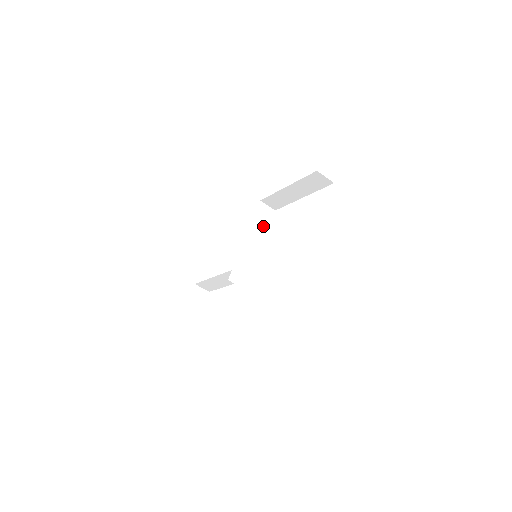
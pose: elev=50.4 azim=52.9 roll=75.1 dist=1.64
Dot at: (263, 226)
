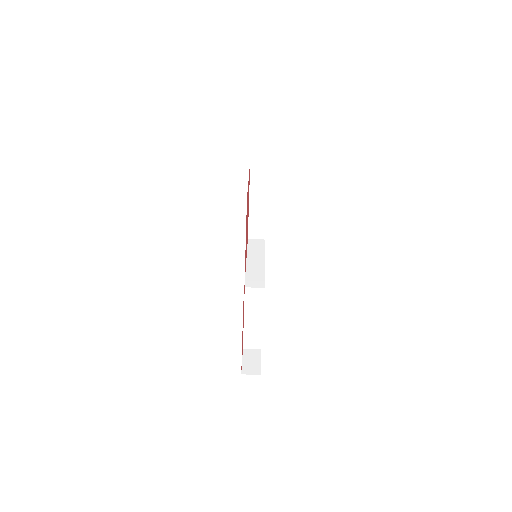
Dot at: (259, 250)
